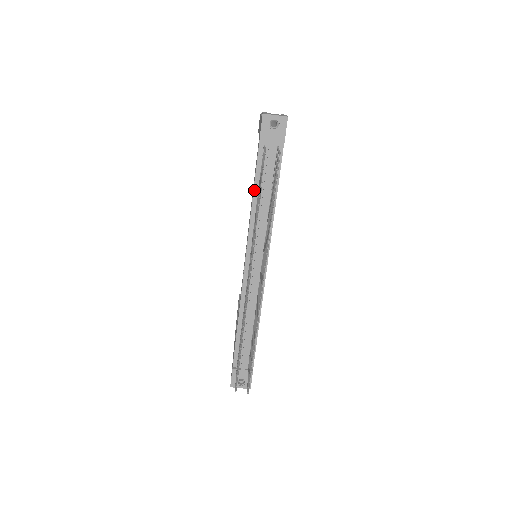
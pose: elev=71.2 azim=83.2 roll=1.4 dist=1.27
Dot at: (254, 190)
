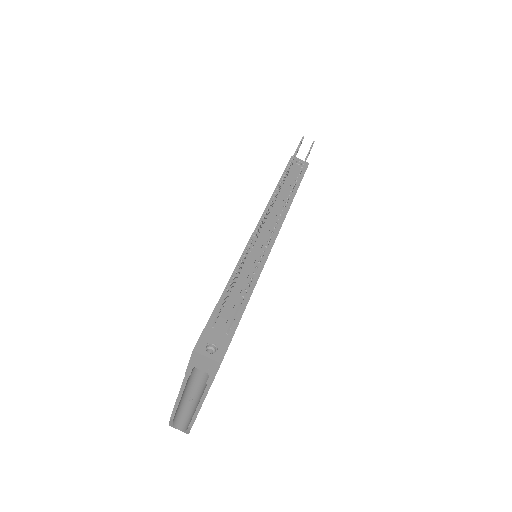
Dot at: (275, 189)
